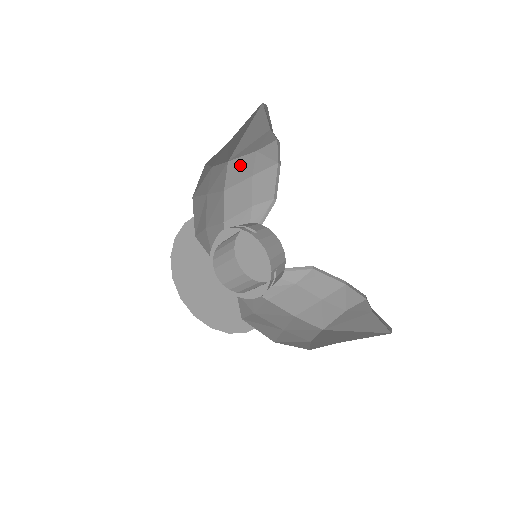
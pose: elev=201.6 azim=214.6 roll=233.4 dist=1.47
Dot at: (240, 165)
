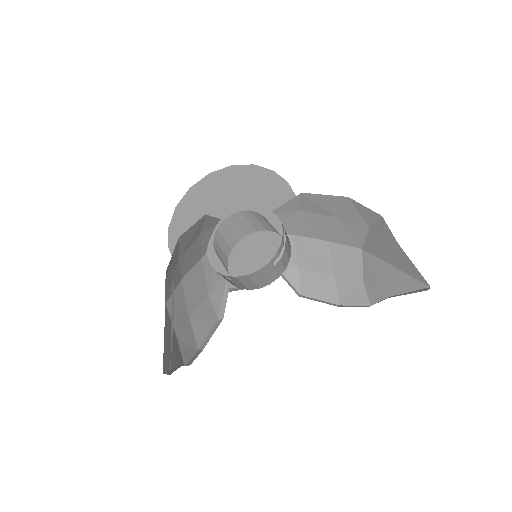
Dot at: (169, 285)
